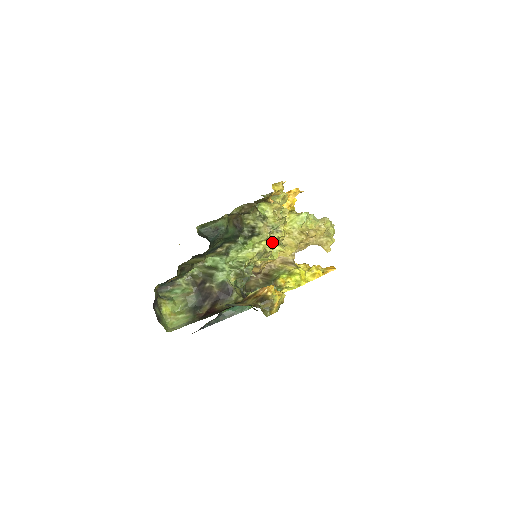
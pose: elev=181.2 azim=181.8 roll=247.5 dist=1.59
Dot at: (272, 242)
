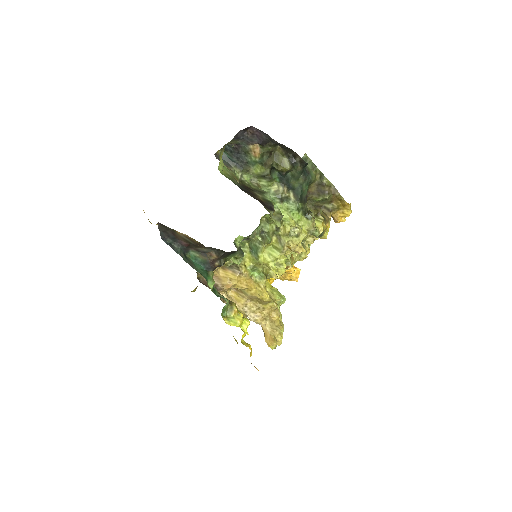
Dot at: (299, 243)
